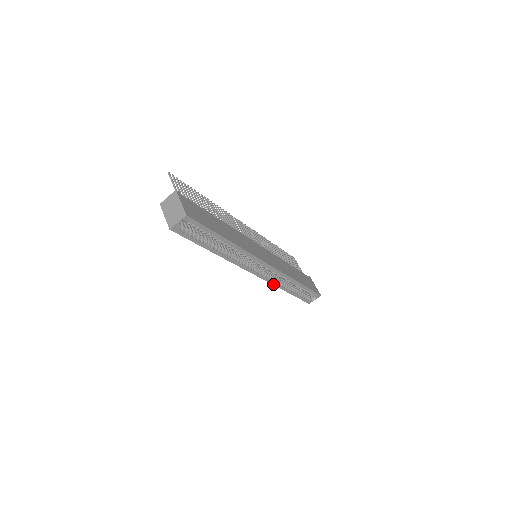
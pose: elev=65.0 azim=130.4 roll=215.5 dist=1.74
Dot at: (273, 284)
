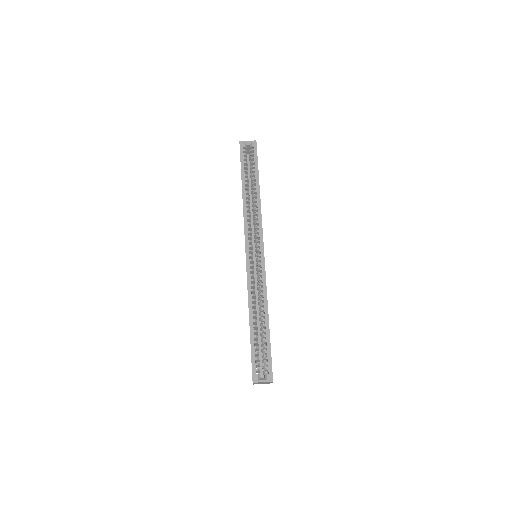
Dot at: (248, 286)
